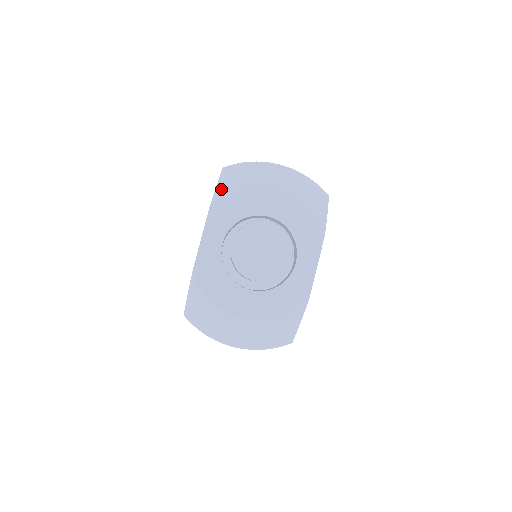
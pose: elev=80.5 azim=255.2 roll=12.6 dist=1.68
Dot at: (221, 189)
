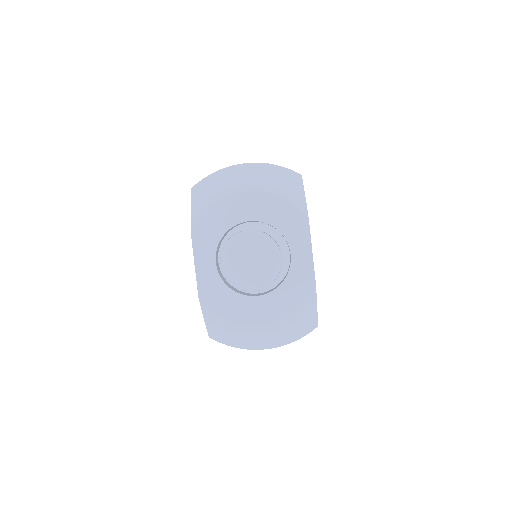
Dot at: (195, 212)
